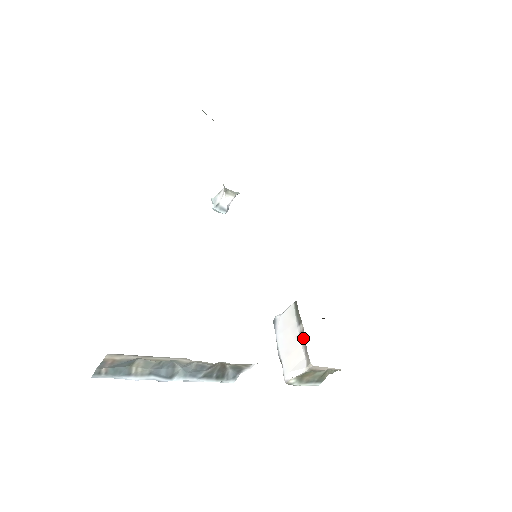
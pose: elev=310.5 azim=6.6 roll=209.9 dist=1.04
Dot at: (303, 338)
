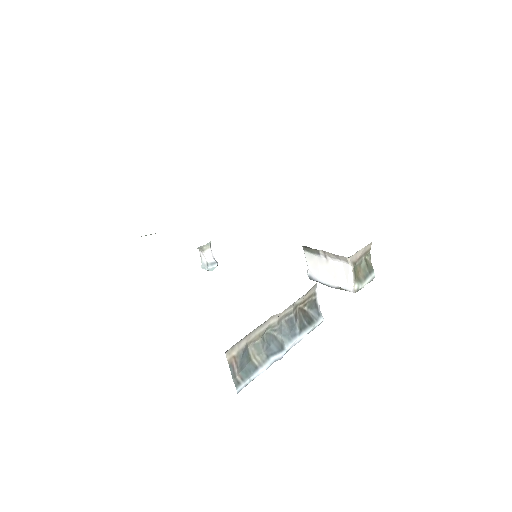
Dot at: (329, 255)
